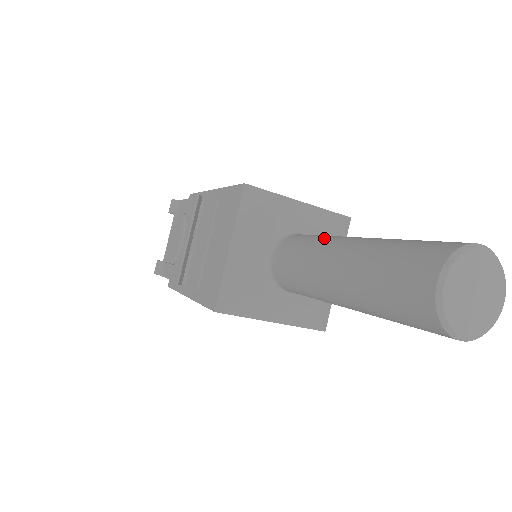
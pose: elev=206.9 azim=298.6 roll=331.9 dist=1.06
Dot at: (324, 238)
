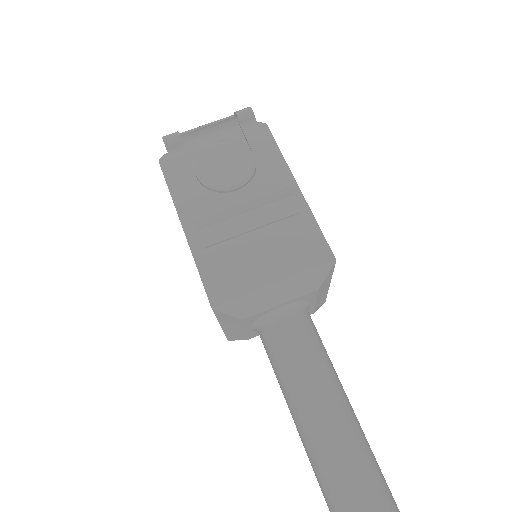
Dot at: (330, 365)
